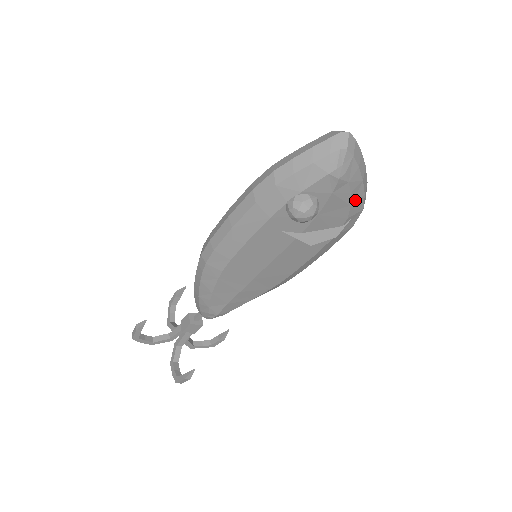
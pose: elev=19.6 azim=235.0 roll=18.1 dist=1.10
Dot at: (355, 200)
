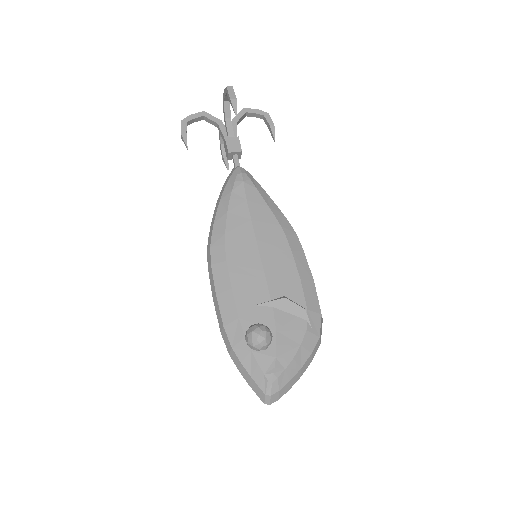
Dot at: occluded
